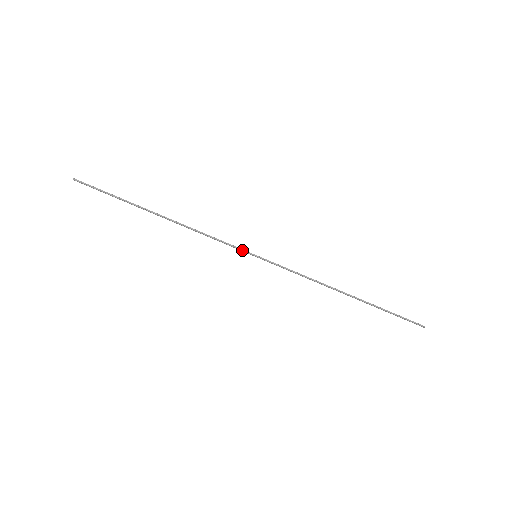
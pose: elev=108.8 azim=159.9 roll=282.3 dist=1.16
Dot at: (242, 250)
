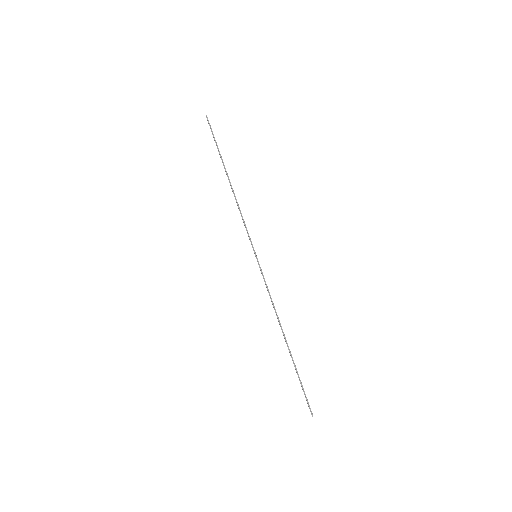
Dot at: (252, 244)
